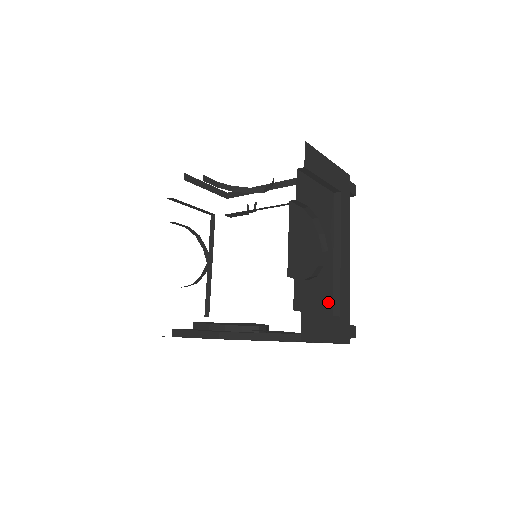
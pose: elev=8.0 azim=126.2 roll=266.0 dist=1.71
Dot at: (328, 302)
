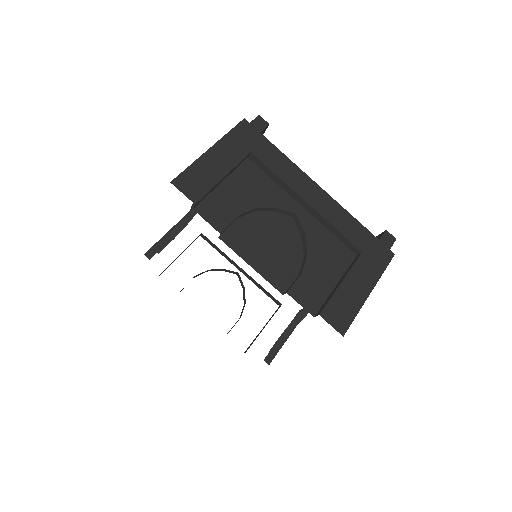
Dot at: (340, 253)
